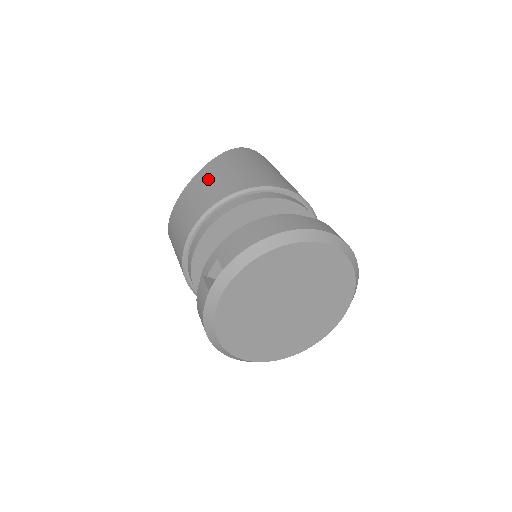
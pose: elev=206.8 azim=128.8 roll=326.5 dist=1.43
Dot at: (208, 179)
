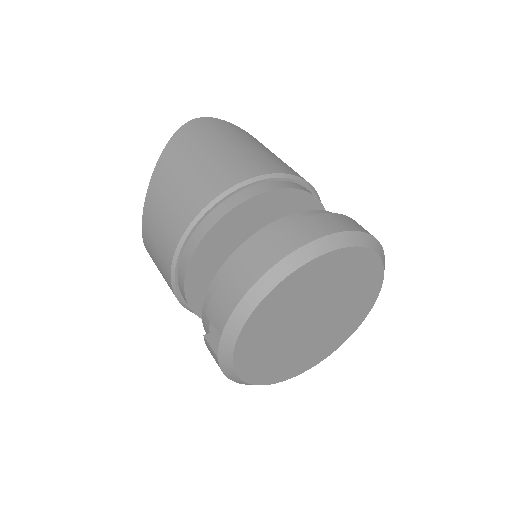
Dot at: (161, 200)
